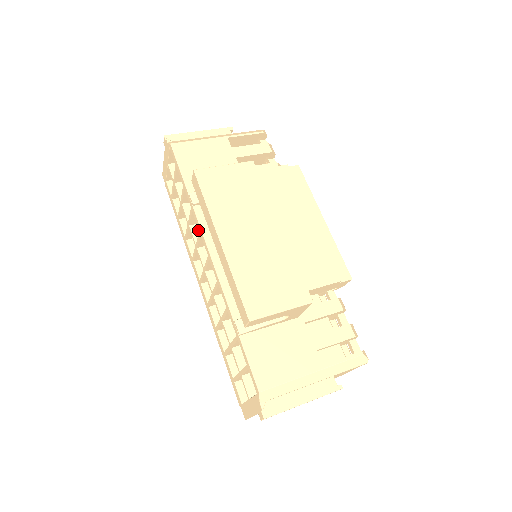
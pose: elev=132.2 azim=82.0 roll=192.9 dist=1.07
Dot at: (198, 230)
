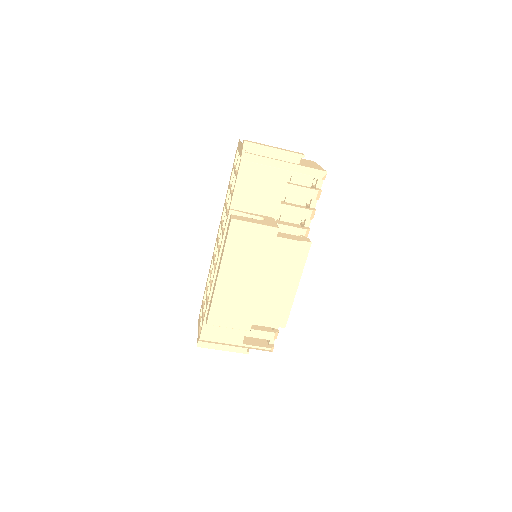
Dot at: occluded
